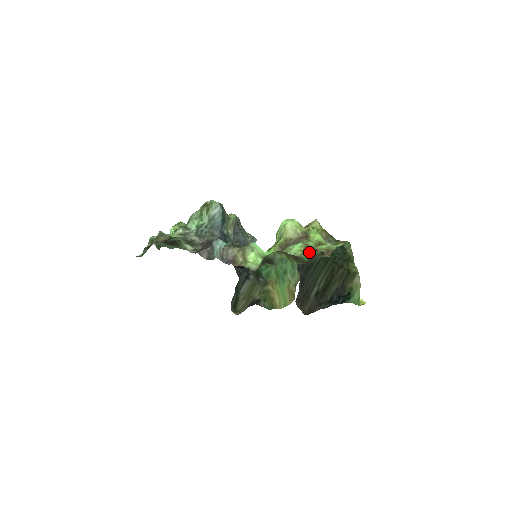
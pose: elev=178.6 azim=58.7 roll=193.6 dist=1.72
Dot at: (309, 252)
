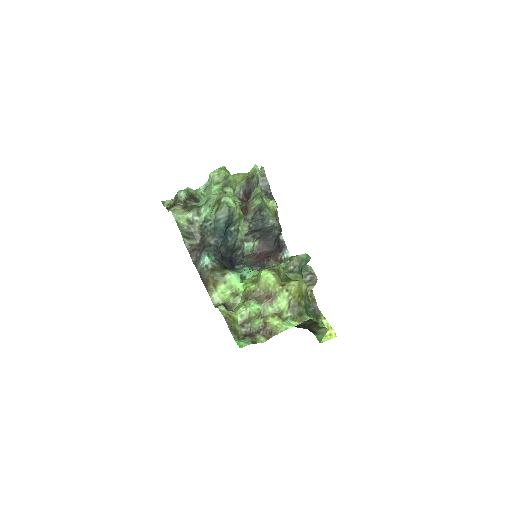
Dot at: (259, 321)
